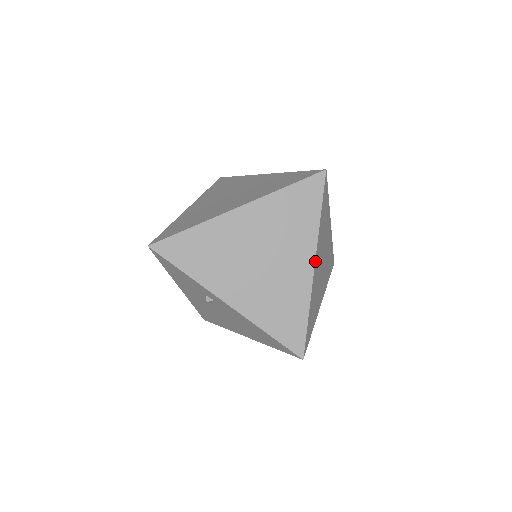
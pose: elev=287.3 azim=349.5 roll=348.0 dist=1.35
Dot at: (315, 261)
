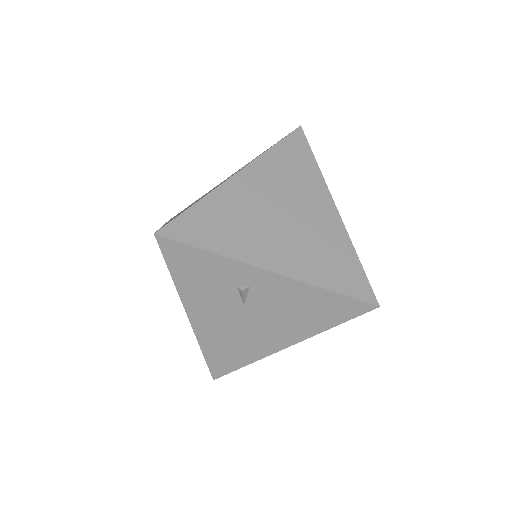
Dot at: (335, 205)
